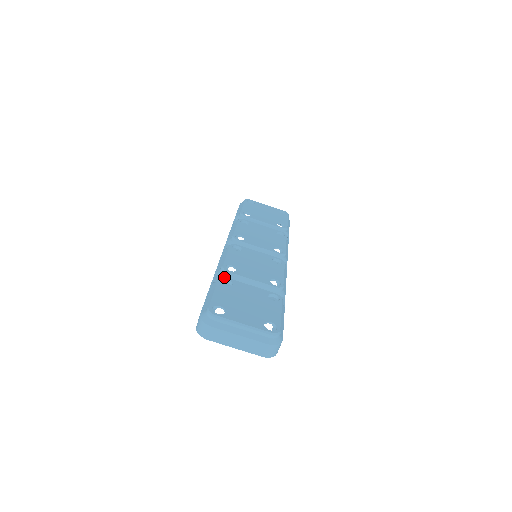
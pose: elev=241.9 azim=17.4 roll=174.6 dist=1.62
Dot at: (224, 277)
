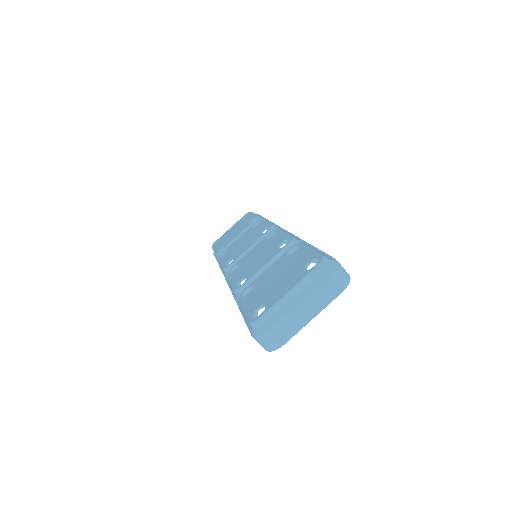
Dot at: (241, 292)
